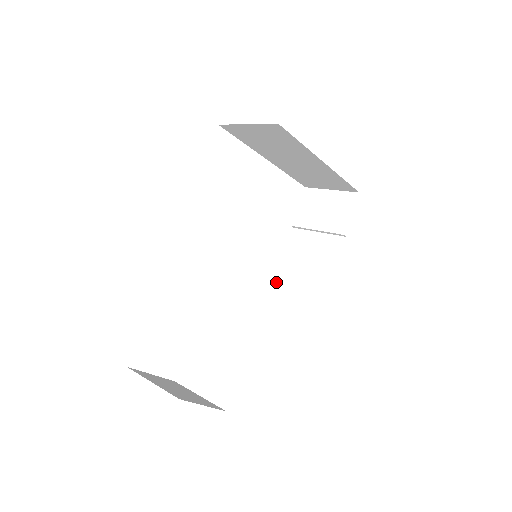
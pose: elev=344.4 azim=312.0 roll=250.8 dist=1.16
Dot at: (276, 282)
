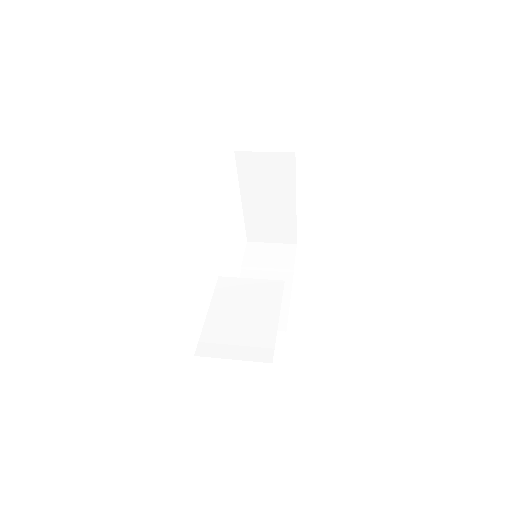
Dot at: occluded
